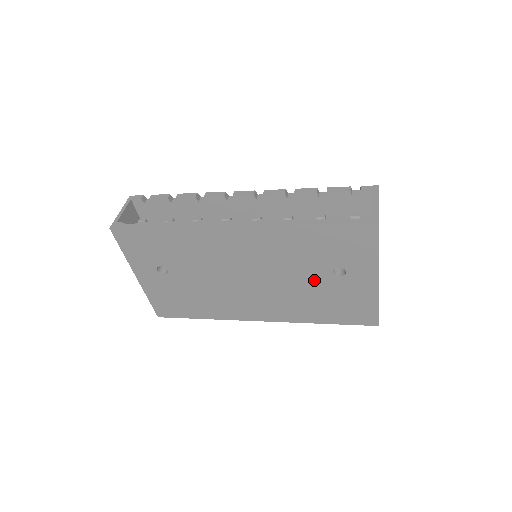
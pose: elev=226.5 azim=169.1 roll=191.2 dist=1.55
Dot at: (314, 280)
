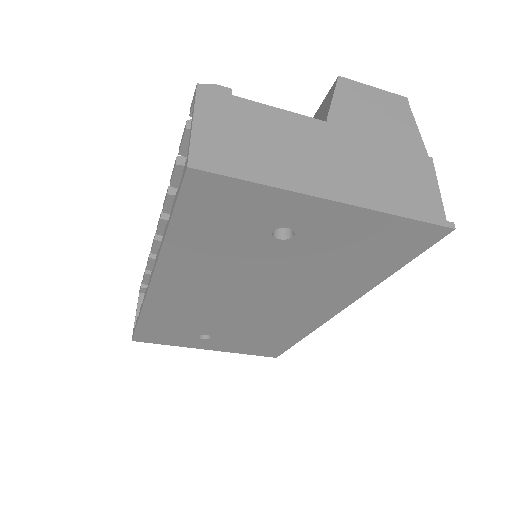
Dot at: (286, 258)
